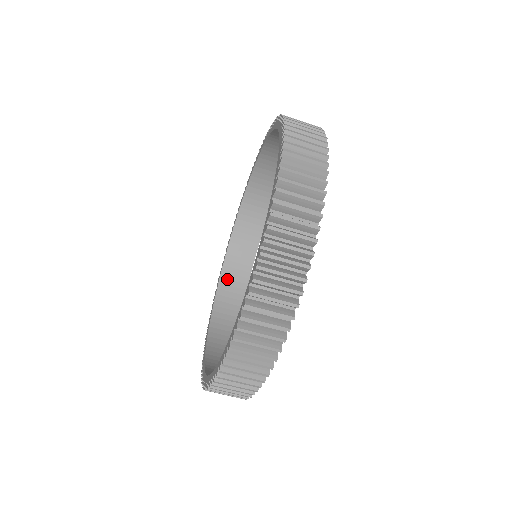
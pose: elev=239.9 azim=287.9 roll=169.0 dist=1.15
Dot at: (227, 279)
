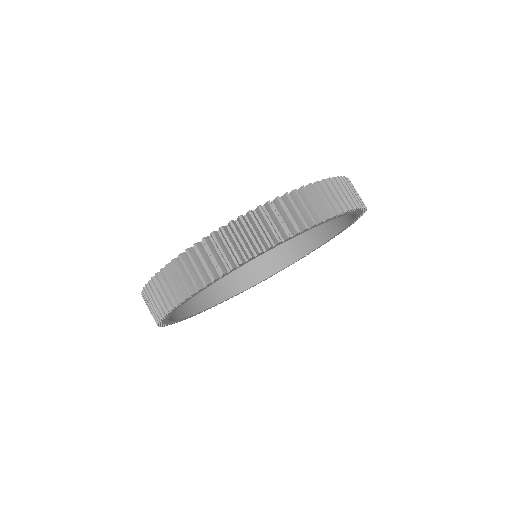
Dot at: (234, 274)
